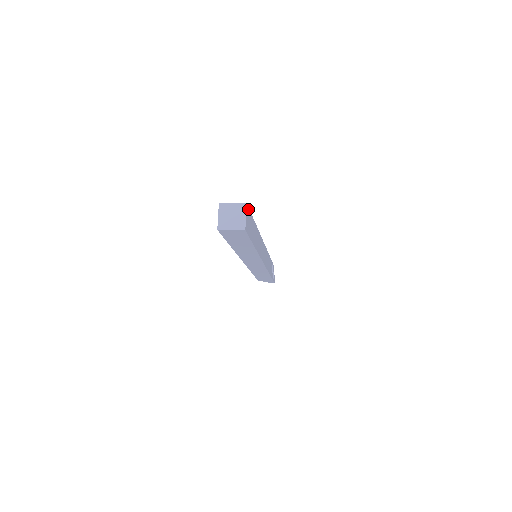
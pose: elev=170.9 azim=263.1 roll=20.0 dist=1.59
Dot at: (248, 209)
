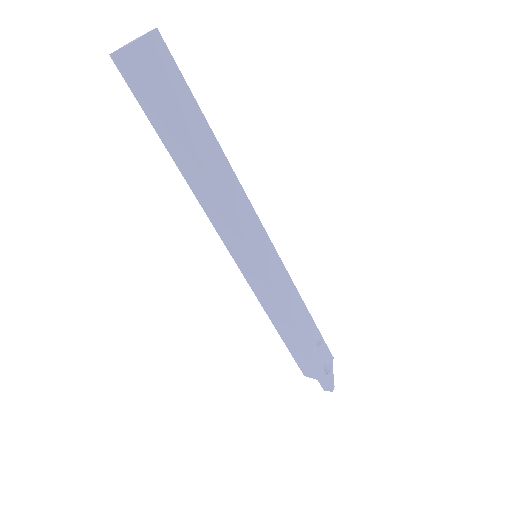
Dot at: (166, 49)
